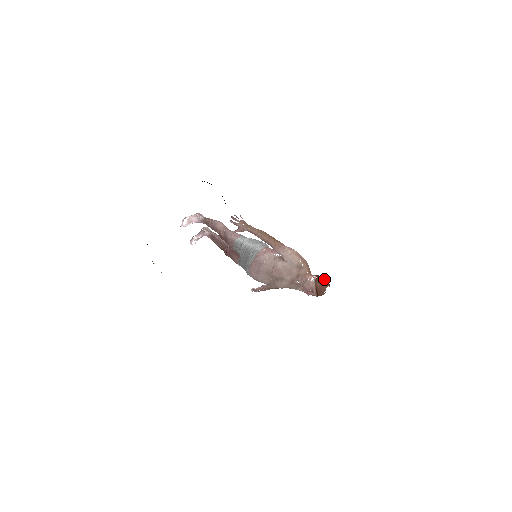
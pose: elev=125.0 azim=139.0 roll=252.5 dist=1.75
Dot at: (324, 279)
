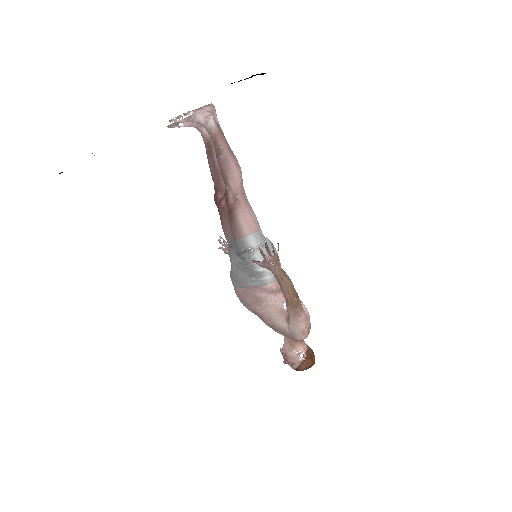
Dot at: (313, 364)
